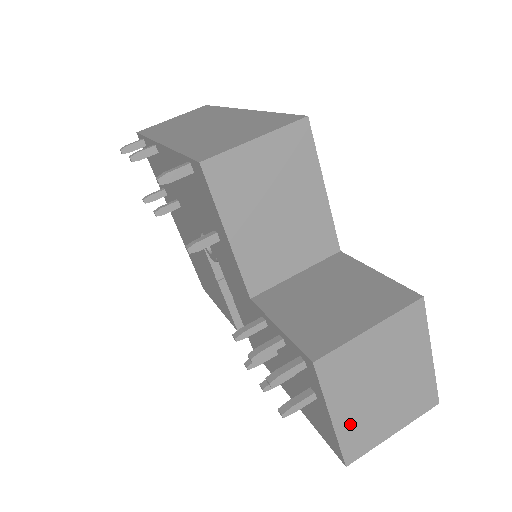
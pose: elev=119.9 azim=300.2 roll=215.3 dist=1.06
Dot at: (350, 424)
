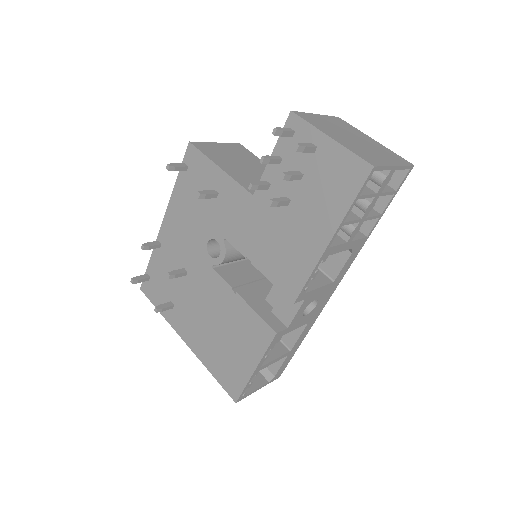
Dot at: (349, 146)
